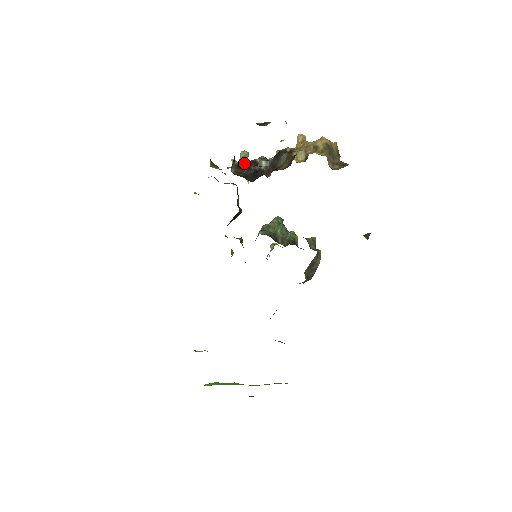
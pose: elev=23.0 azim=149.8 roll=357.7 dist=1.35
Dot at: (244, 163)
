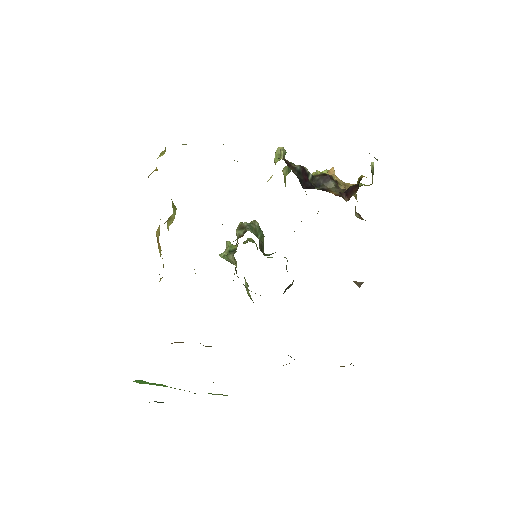
Dot at: (290, 162)
